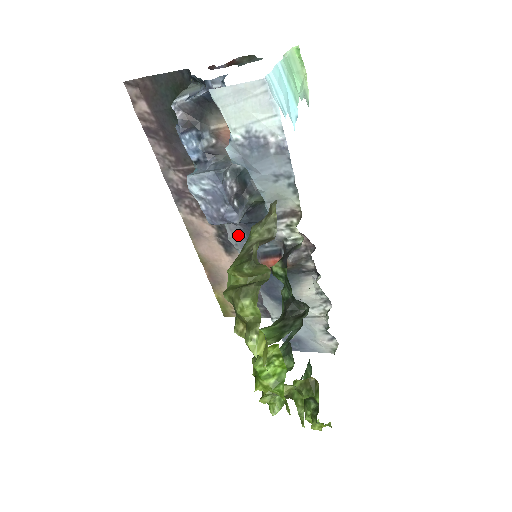
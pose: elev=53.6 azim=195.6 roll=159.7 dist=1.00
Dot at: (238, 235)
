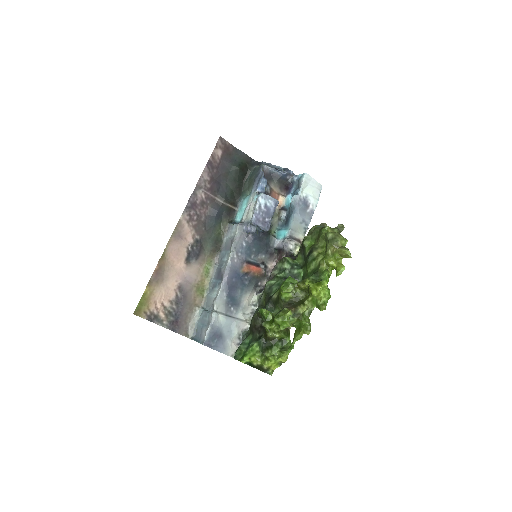
Dot at: (241, 243)
